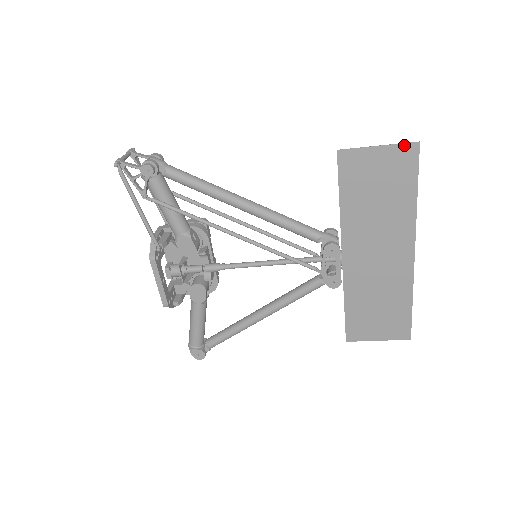
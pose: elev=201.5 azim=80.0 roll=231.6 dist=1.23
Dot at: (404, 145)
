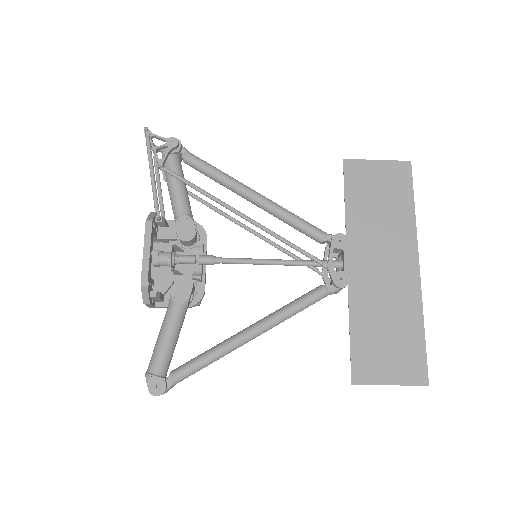
Dot at: (399, 162)
